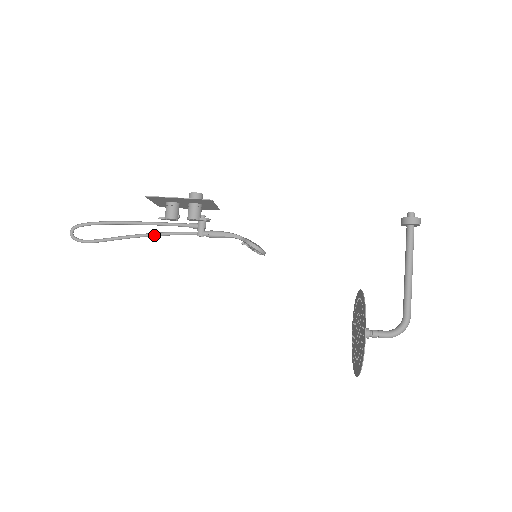
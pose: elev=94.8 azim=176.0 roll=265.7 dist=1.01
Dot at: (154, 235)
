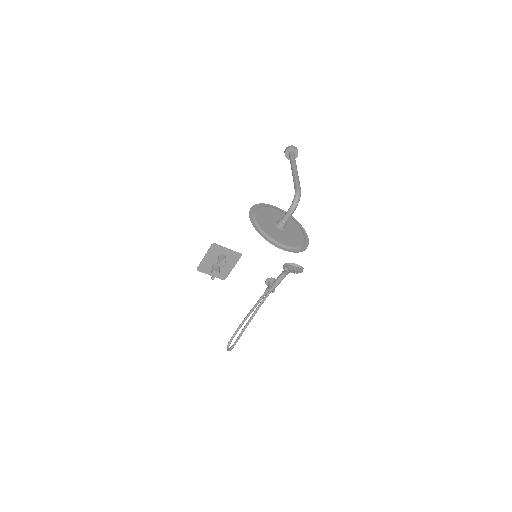
Dot at: (254, 313)
